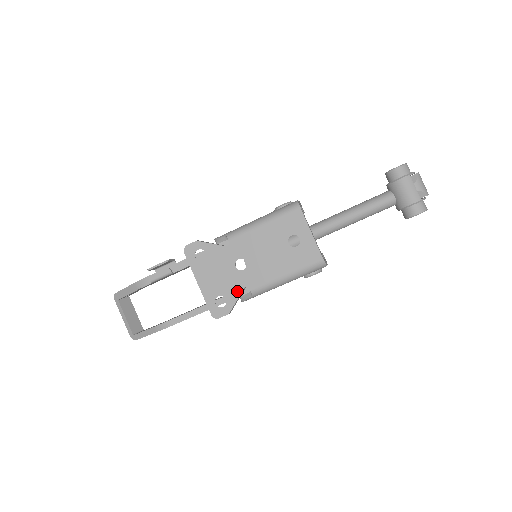
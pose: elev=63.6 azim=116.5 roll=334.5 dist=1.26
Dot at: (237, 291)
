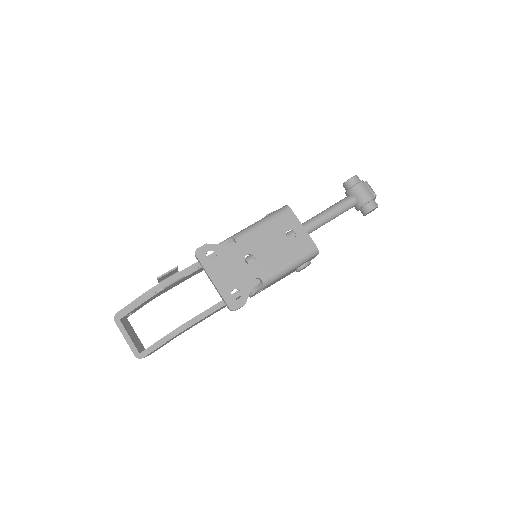
Dot at: (250, 282)
